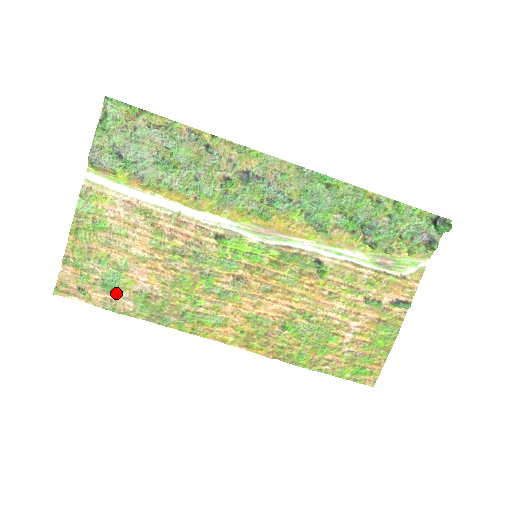
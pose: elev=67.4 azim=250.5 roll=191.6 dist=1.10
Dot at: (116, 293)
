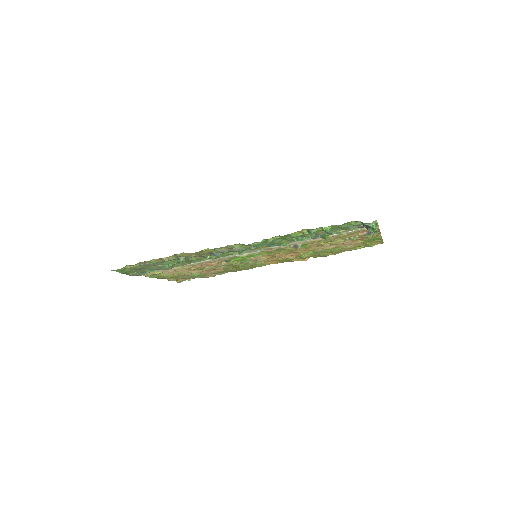
Dot at: (204, 276)
